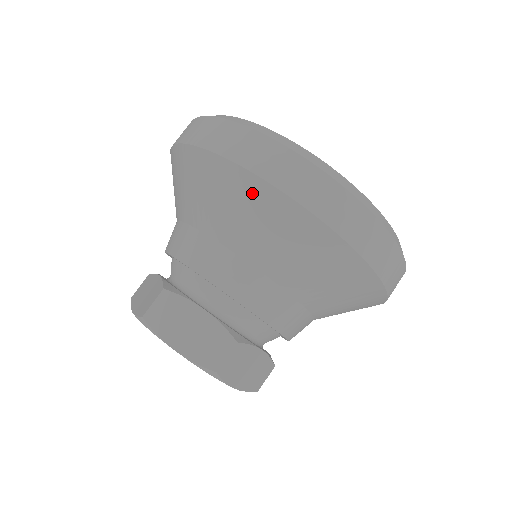
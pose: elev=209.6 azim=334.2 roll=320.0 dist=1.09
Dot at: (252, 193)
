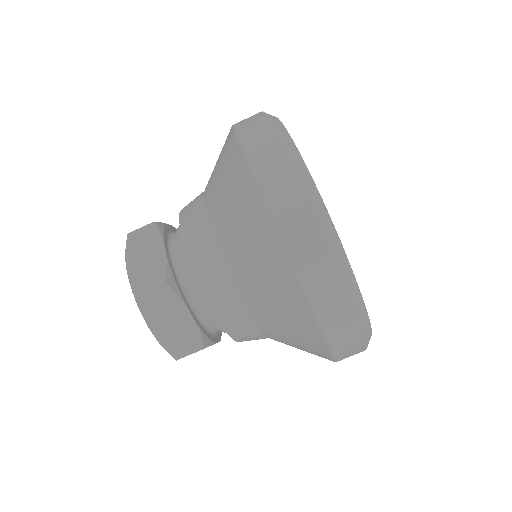
Dot at: (232, 158)
